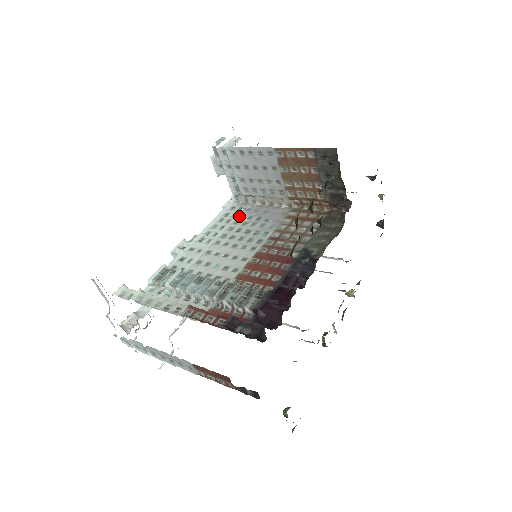
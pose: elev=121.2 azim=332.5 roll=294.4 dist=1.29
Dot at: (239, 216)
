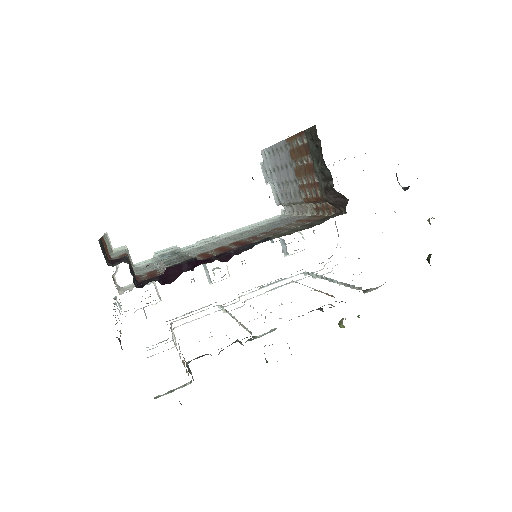
Dot at: (270, 222)
